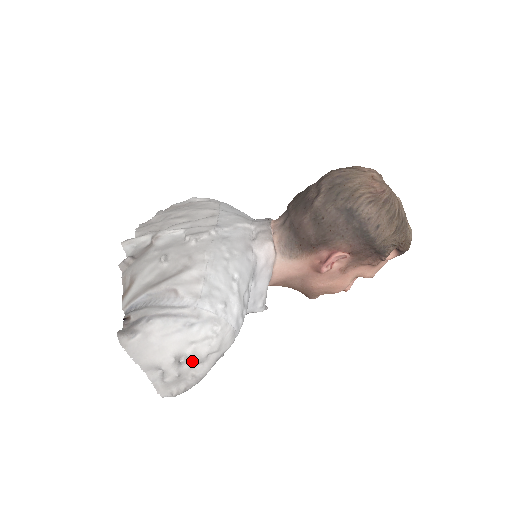
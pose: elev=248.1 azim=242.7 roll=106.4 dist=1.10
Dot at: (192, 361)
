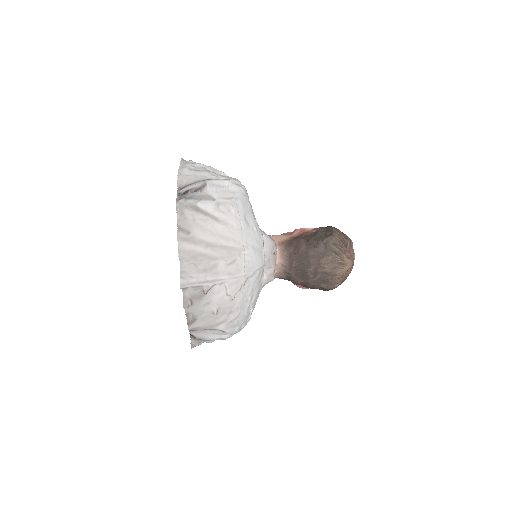
Dot at: occluded
